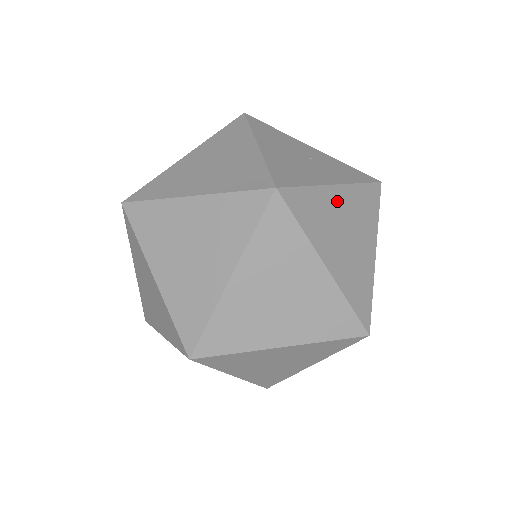
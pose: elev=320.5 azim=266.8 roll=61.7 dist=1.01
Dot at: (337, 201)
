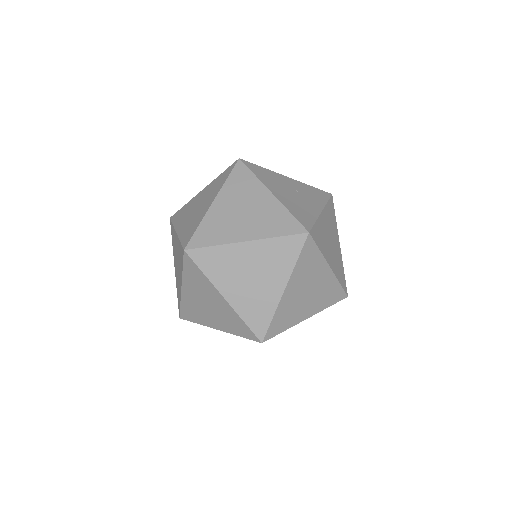
Dot at: (324, 222)
